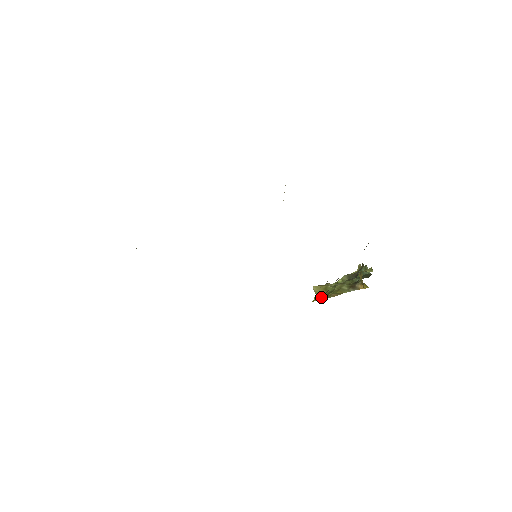
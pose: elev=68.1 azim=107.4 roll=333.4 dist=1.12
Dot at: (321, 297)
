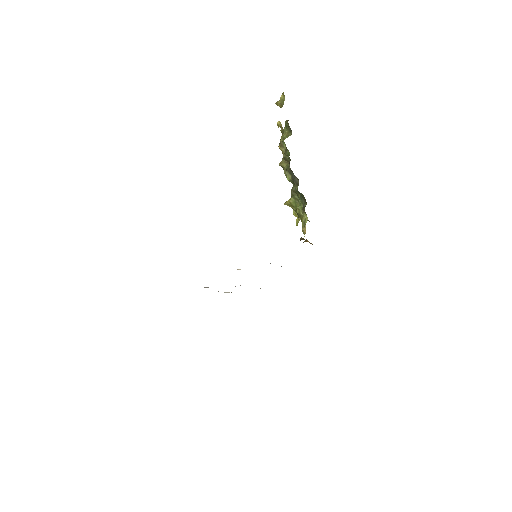
Dot at: occluded
